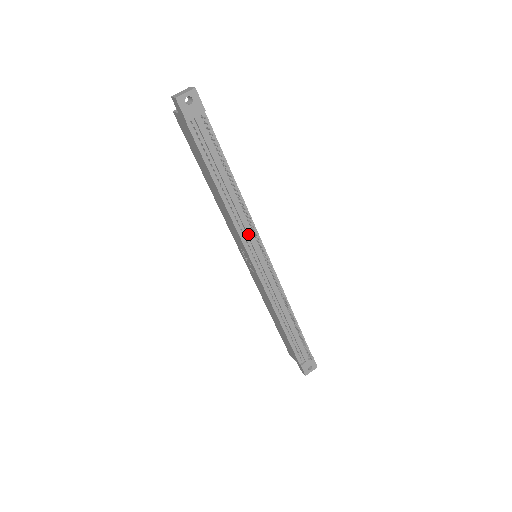
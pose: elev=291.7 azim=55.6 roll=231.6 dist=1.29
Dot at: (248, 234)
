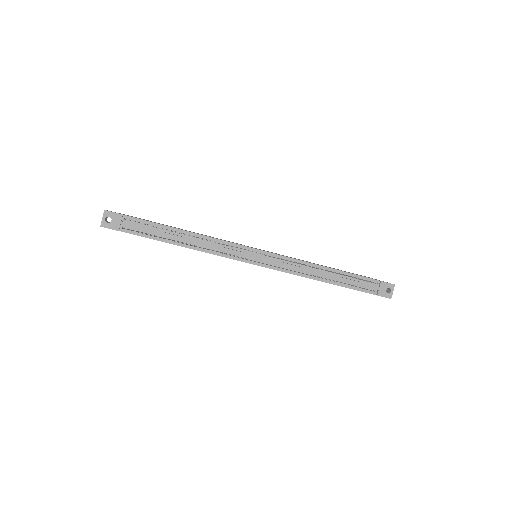
Dot at: (228, 251)
